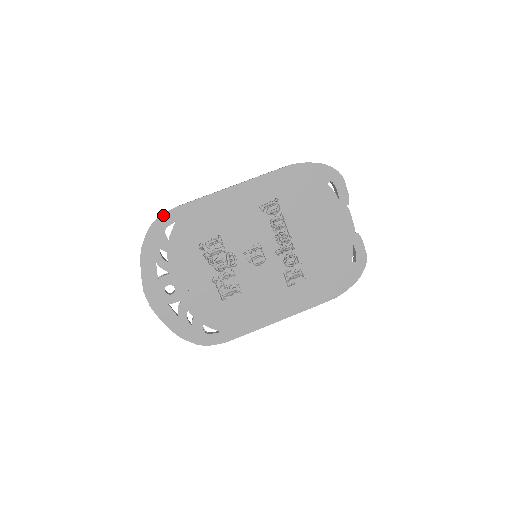
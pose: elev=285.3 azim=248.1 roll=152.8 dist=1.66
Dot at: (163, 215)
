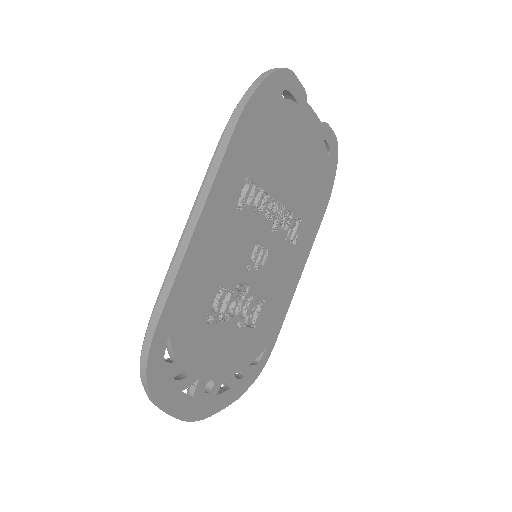
Dot at: (150, 352)
